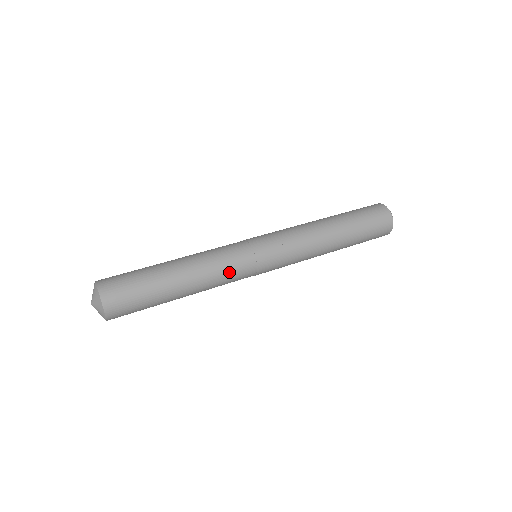
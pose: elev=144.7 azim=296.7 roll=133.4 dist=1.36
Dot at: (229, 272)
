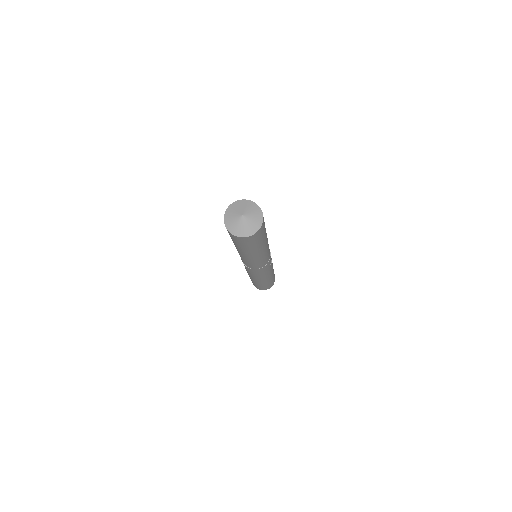
Dot at: (266, 258)
